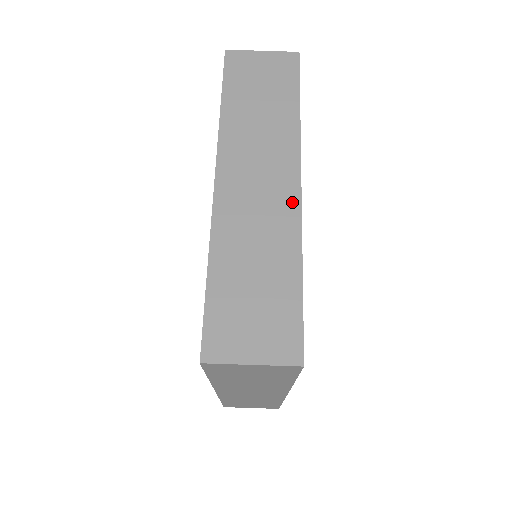
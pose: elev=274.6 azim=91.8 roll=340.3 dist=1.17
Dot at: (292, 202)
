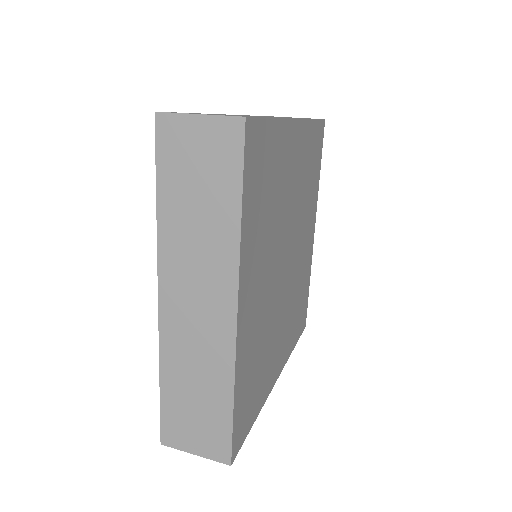
Dot at: occluded
